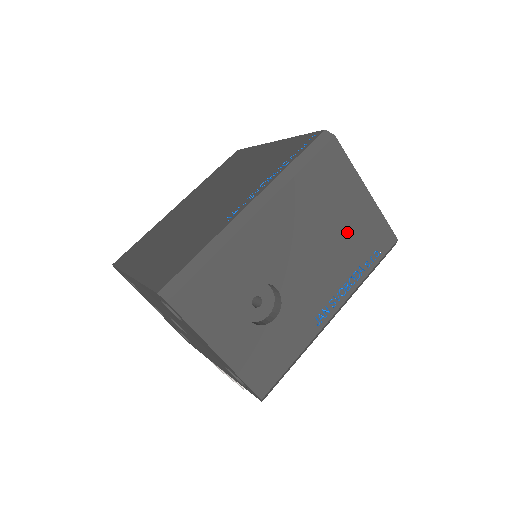
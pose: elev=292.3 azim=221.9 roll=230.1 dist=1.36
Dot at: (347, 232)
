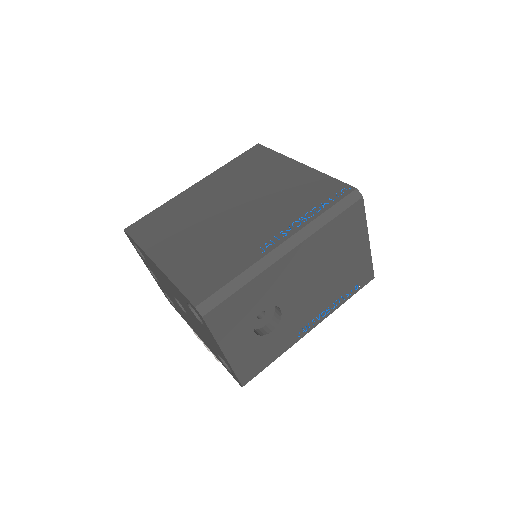
Dot at: (343, 271)
